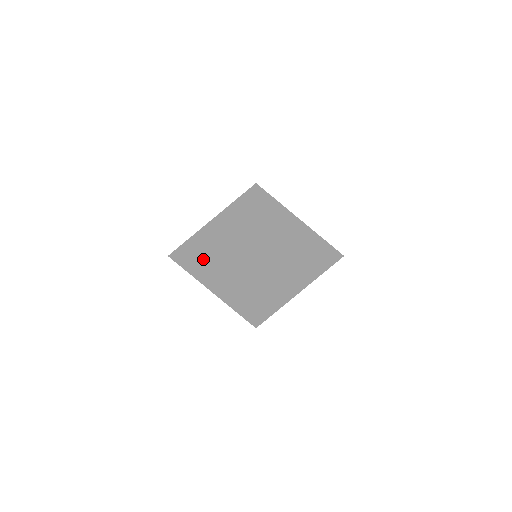
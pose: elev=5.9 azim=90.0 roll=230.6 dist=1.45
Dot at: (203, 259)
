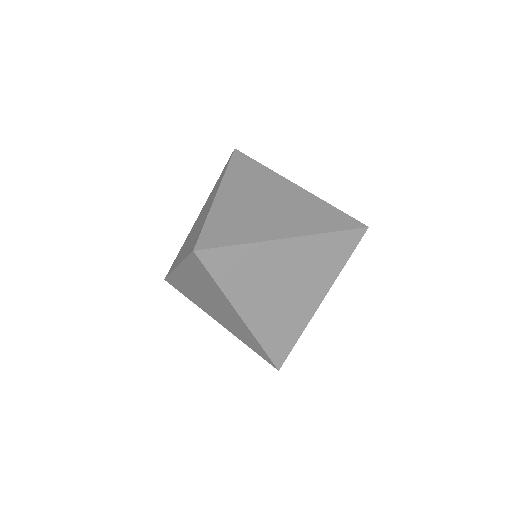
Dot at: (183, 248)
